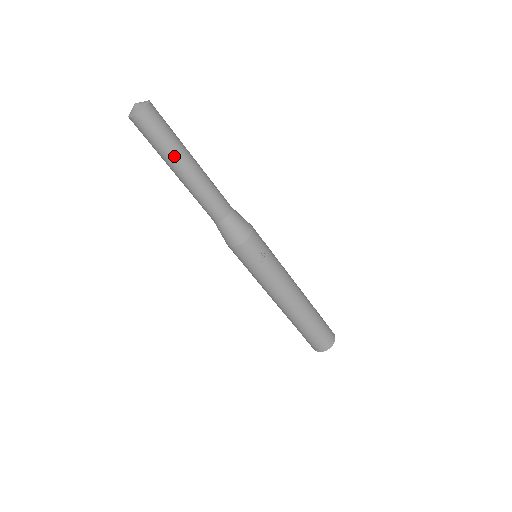
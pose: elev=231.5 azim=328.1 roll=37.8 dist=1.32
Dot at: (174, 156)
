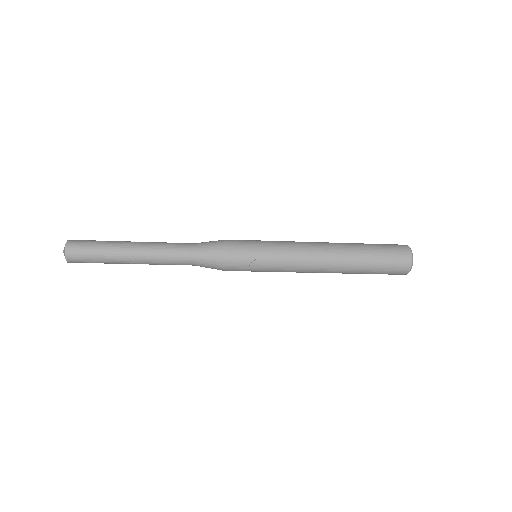
Dot at: (115, 260)
